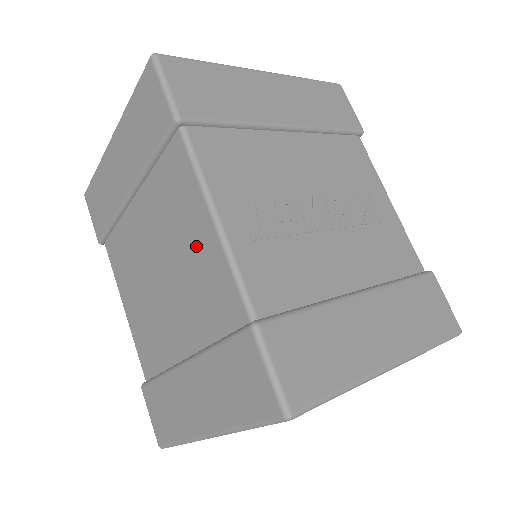
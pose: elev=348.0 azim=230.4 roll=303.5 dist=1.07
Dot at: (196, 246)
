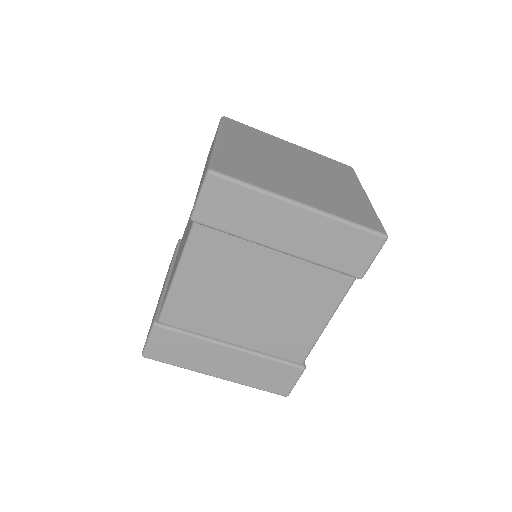
Dot at: (303, 320)
